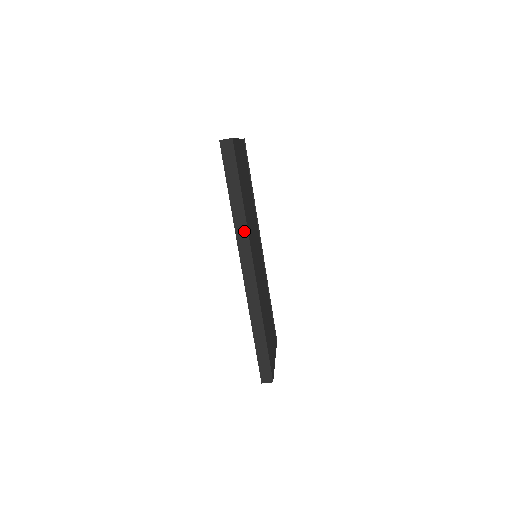
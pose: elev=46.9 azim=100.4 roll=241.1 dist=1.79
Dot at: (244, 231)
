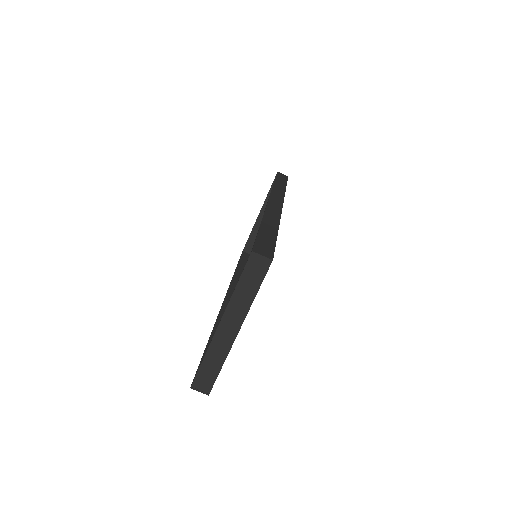
Dot at: (281, 193)
